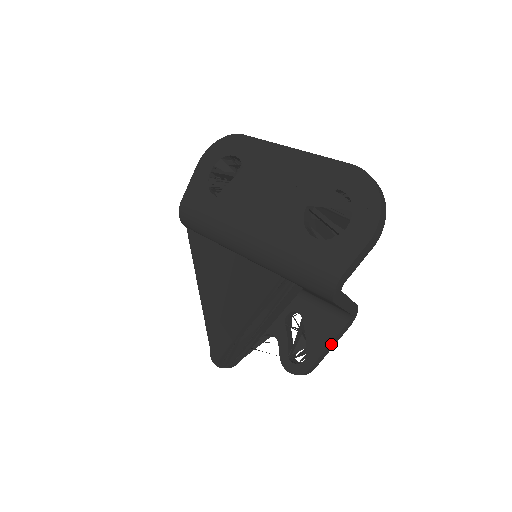
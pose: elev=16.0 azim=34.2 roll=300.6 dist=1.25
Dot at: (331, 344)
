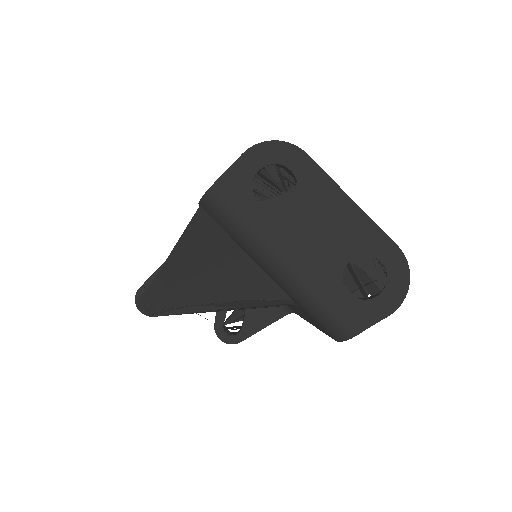
Dot at: (265, 327)
